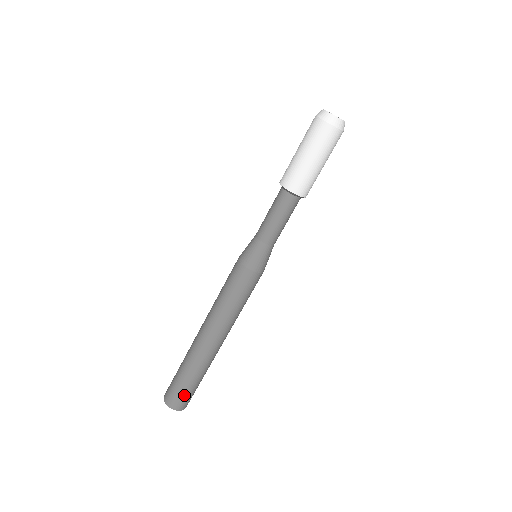
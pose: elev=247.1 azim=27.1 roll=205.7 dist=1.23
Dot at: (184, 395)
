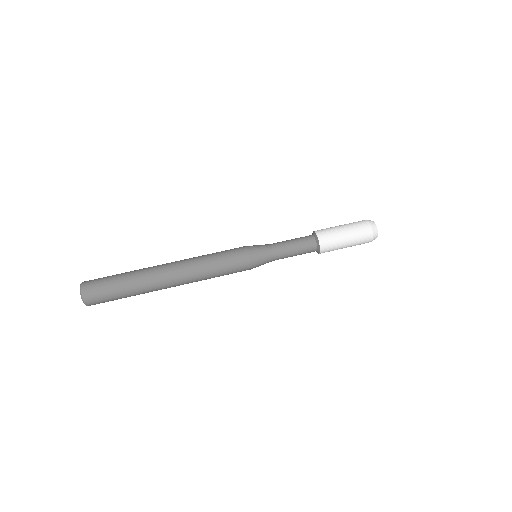
Dot at: (102, 282)
